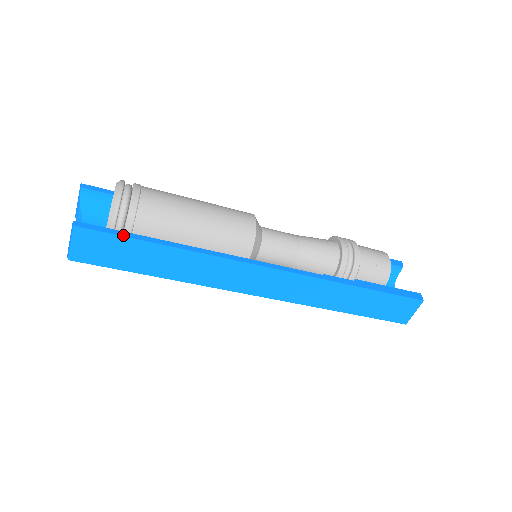
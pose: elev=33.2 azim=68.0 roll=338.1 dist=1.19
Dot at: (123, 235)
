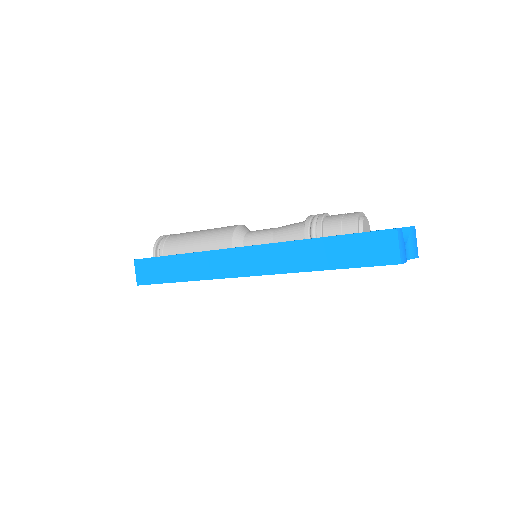
Dot at: (156, 257)
